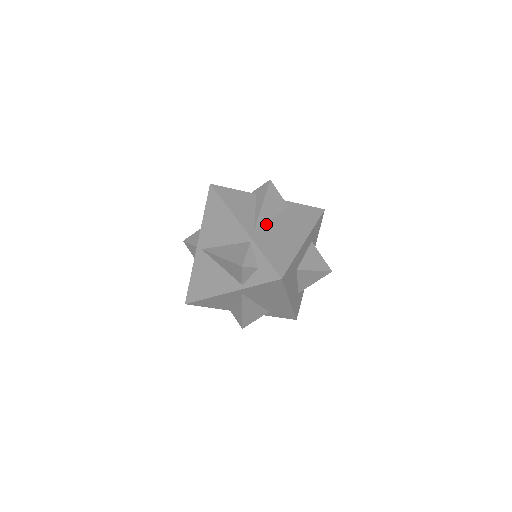
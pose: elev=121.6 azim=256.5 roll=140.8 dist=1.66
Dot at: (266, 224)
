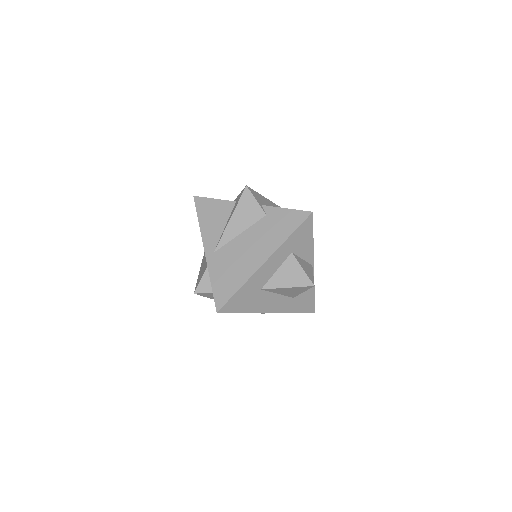
Dot at: (229, 243)
